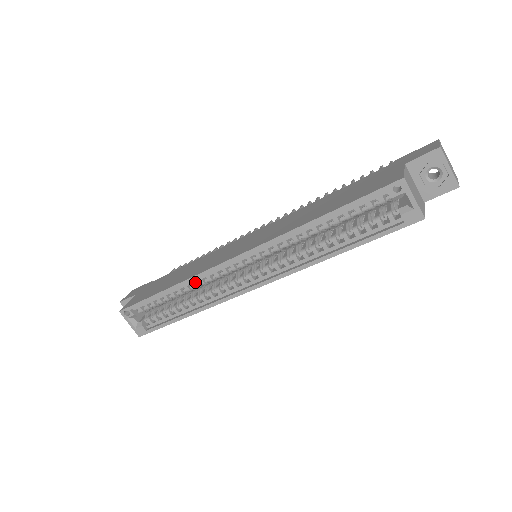
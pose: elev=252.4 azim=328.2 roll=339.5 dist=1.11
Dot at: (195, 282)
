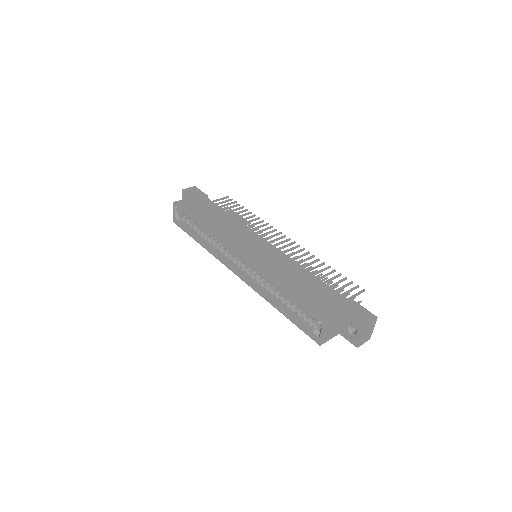
Dot at: occluded
